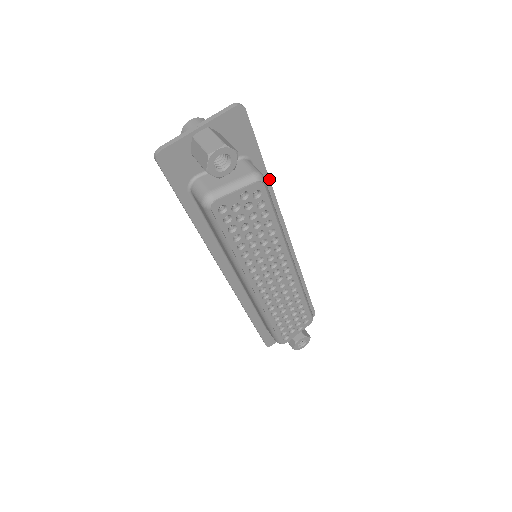
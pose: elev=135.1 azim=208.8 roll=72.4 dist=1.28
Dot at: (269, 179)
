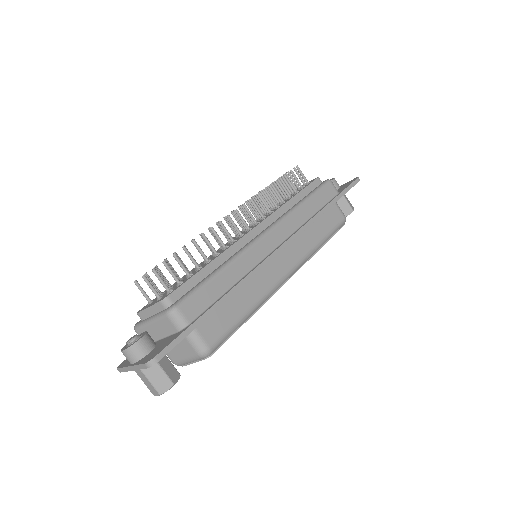
Dot at: occluded
